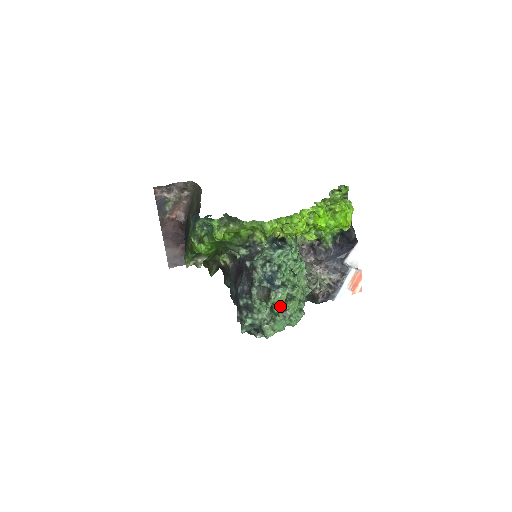
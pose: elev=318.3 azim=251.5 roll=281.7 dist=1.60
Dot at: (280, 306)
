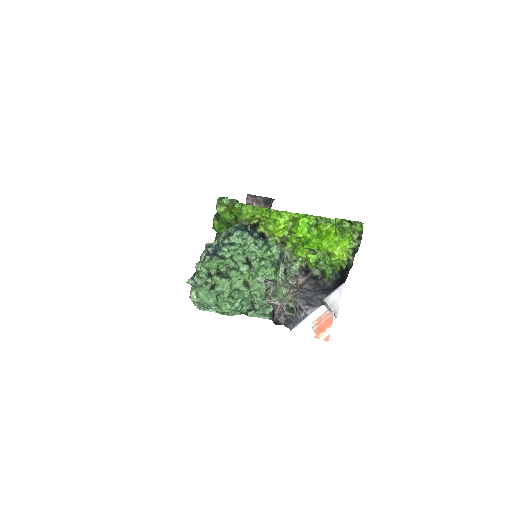
Dot at: (212, 277)
